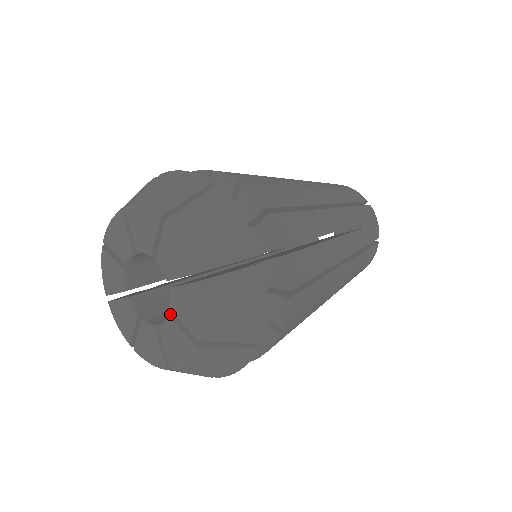
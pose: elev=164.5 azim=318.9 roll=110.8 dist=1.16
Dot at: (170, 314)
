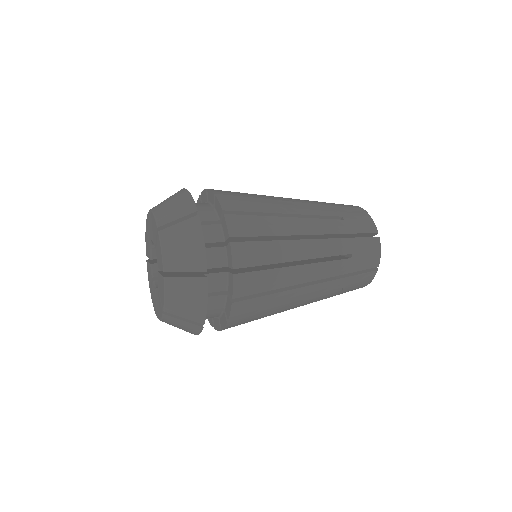
Dot at: (160, 271)
